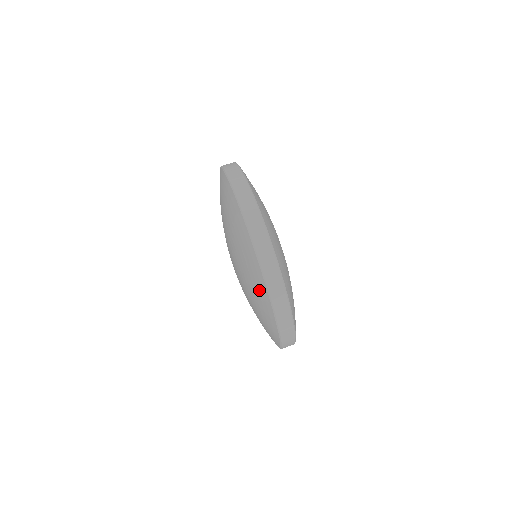
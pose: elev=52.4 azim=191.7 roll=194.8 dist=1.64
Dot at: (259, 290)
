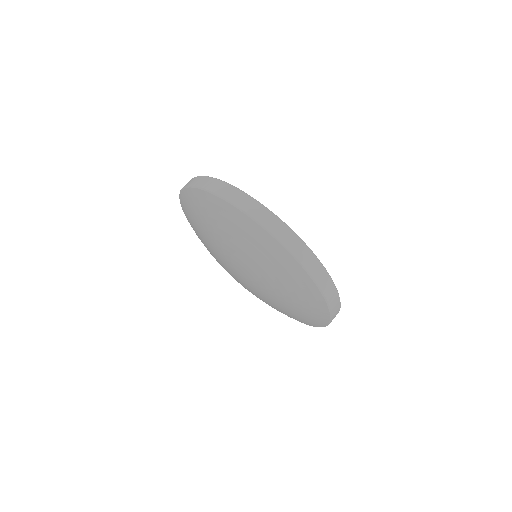
Dot at: (286, 268)
